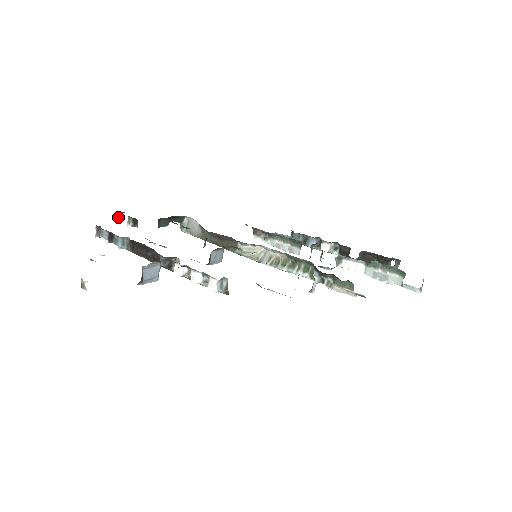
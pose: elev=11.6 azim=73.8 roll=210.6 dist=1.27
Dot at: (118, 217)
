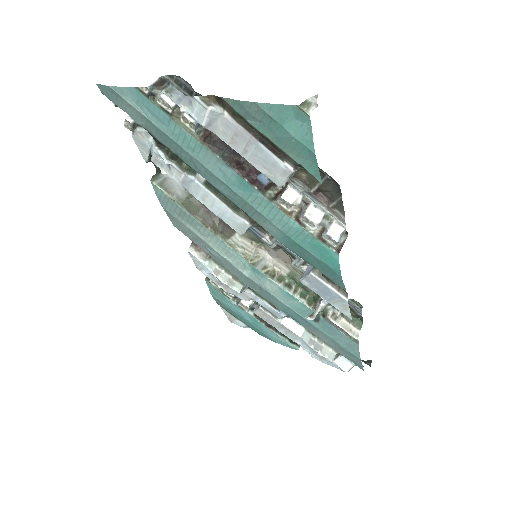
Dot at: occluded
